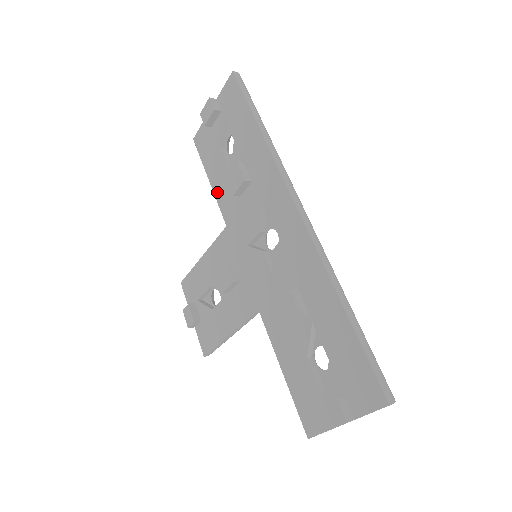
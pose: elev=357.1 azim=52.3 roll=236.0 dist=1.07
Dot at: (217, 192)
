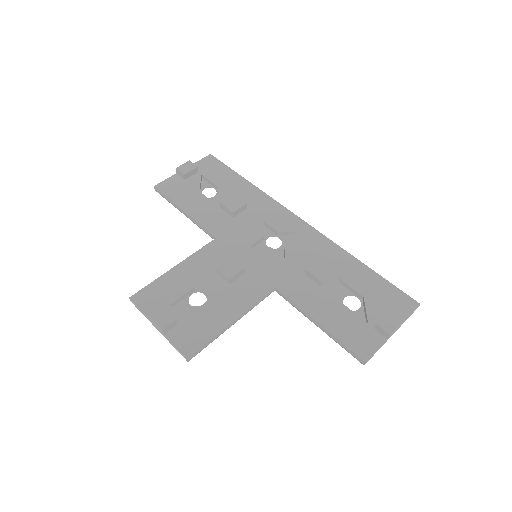
Dot at: (198, 217)
